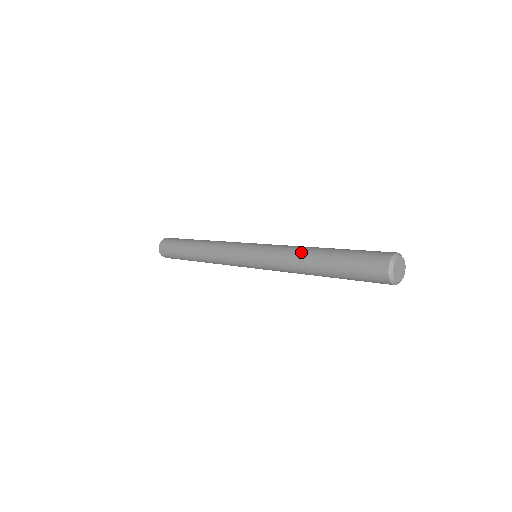
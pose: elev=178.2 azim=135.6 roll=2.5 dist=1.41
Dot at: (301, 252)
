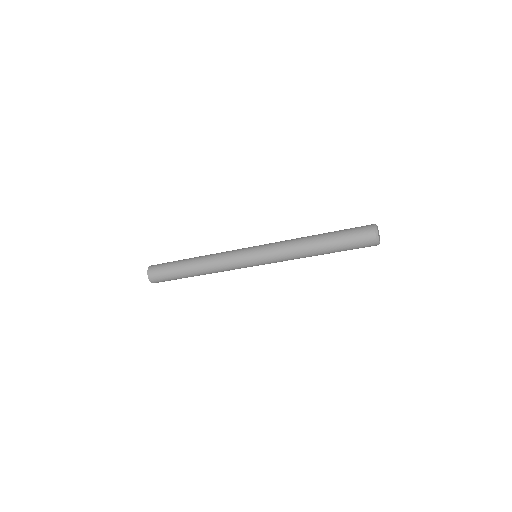
Dot at: (303, 245)
